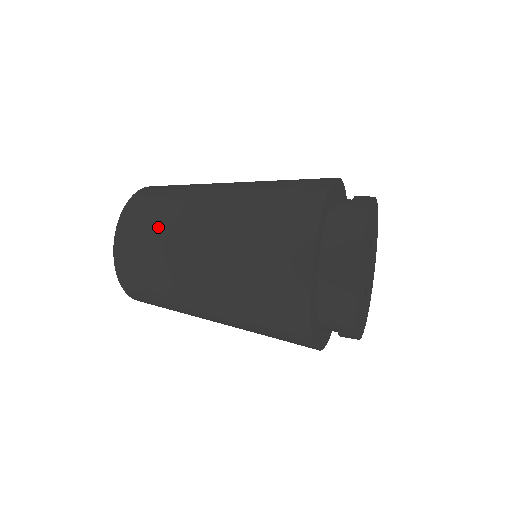
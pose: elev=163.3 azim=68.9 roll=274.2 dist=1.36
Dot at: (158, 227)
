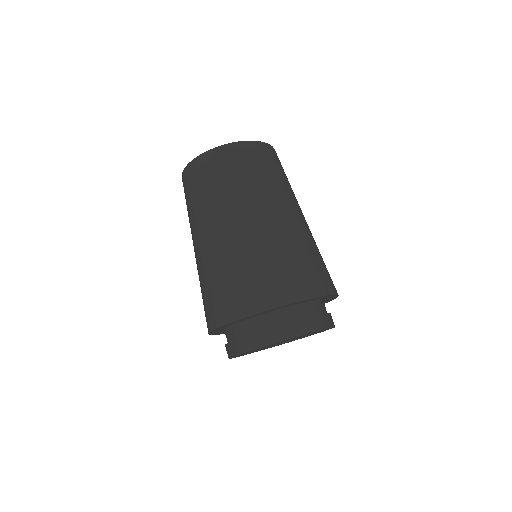
Dot at: (197, 199)
